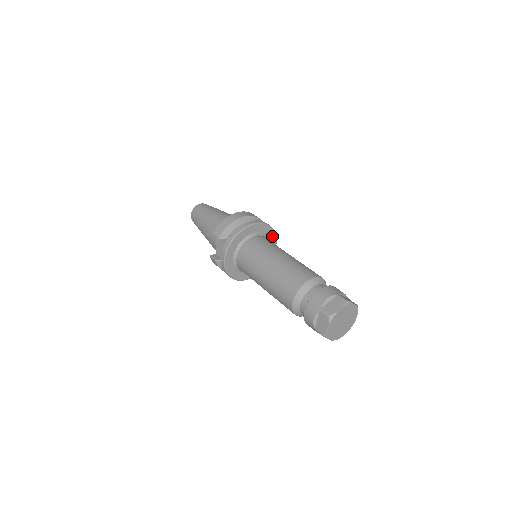
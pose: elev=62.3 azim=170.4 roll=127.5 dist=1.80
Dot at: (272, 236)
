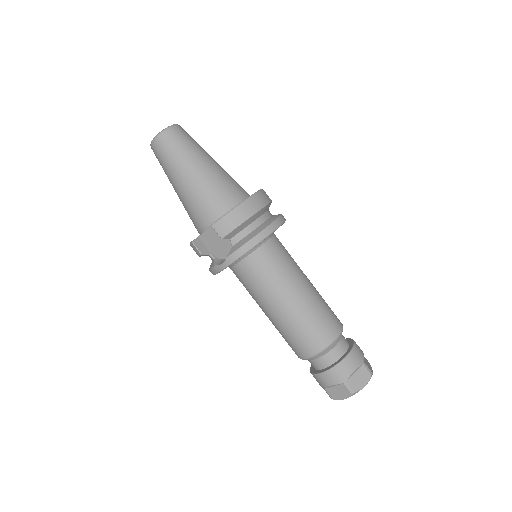
Dot at: occluded
